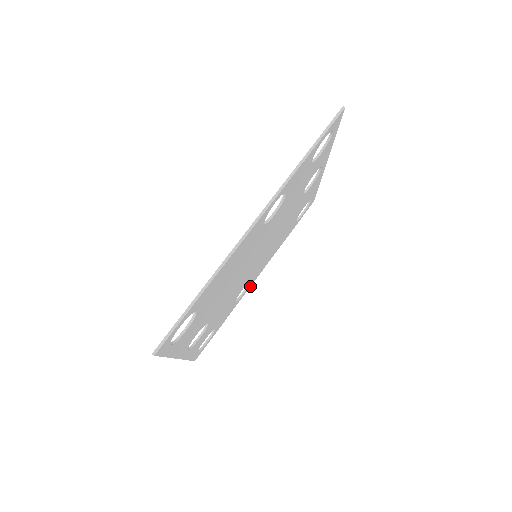
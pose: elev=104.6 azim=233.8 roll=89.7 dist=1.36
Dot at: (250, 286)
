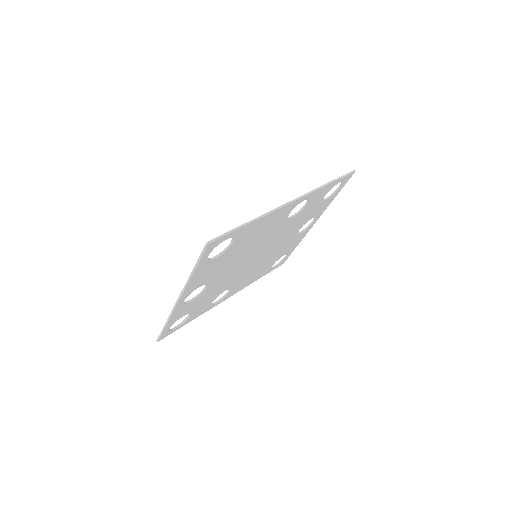
Dot at: occluded
